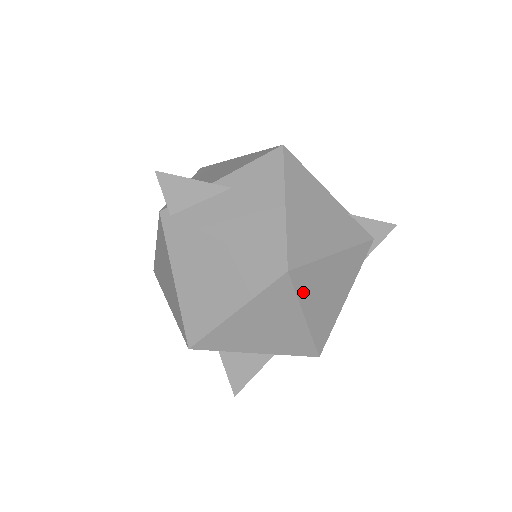
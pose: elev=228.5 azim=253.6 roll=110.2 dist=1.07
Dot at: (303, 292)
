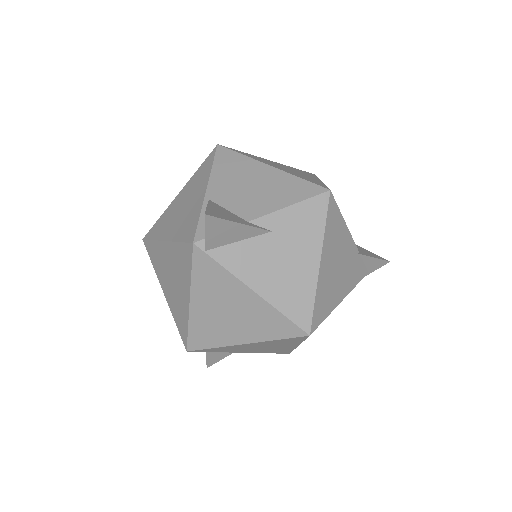
Dot at: occluded
